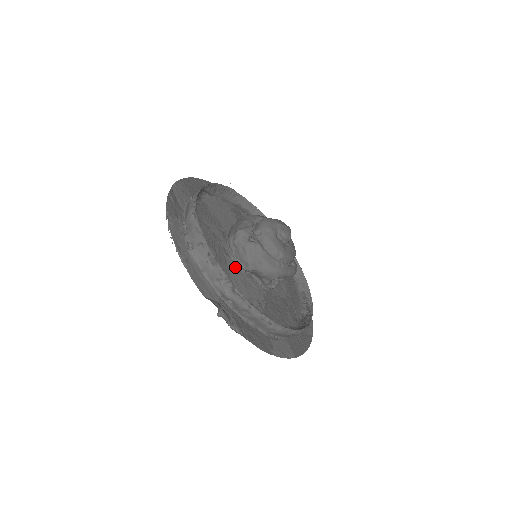
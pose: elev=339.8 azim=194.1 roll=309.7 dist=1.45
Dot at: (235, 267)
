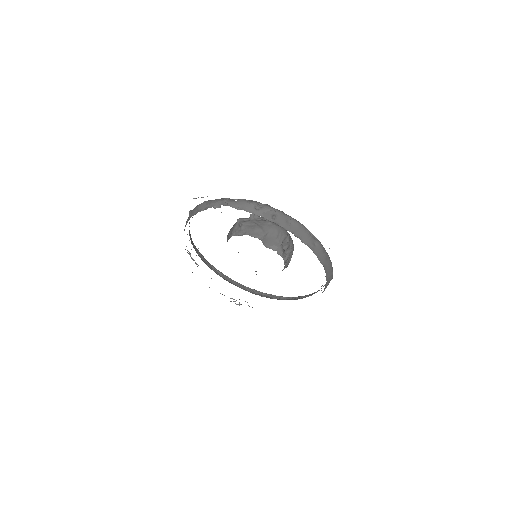
Dot at: occluded
